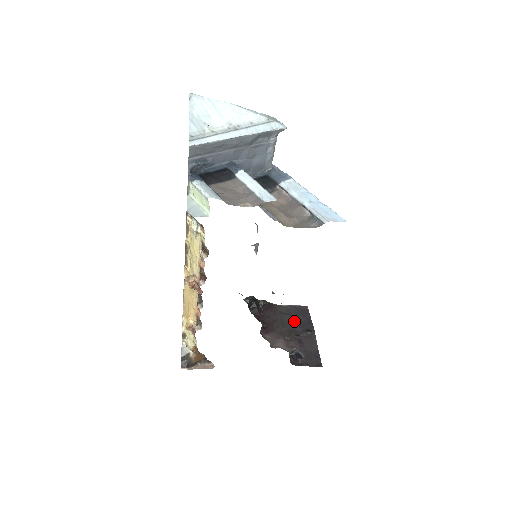
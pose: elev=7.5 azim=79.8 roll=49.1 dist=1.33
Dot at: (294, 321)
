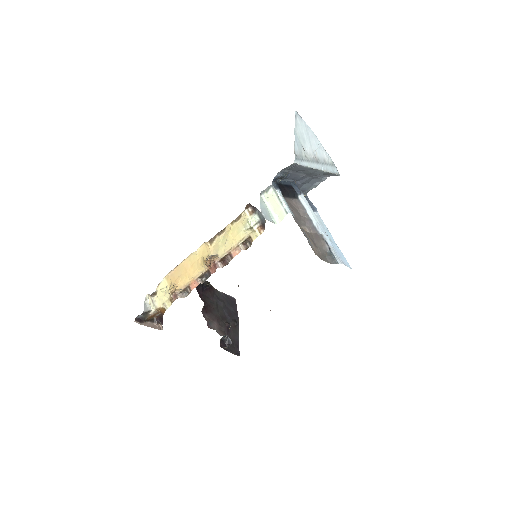
Dot at: (226, 309)
